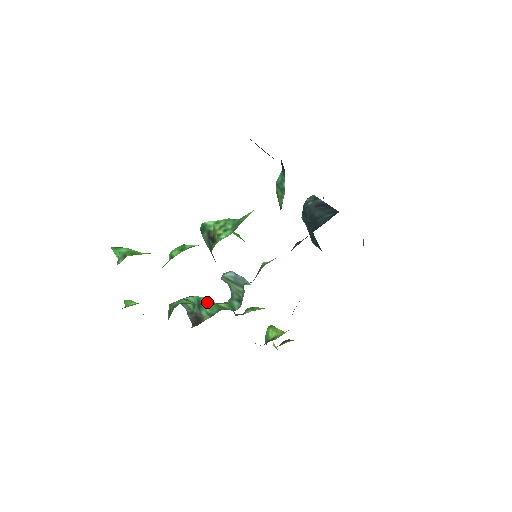
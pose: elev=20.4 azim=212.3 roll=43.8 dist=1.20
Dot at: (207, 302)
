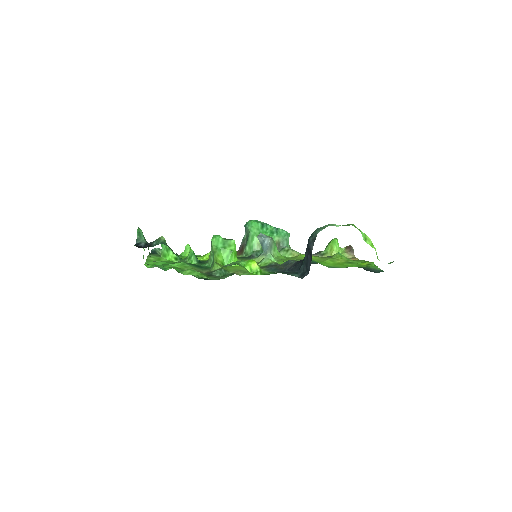
Dot at: (251, 241)
